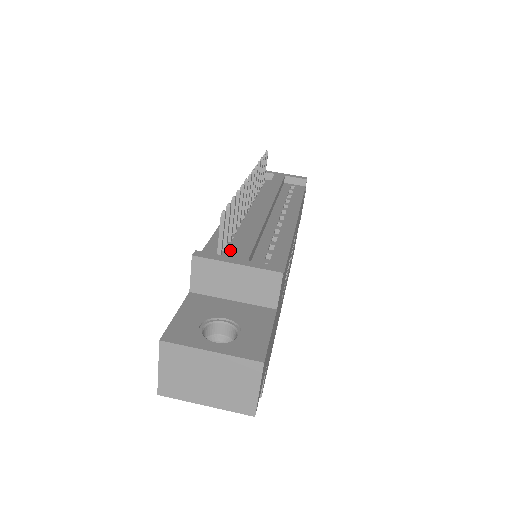
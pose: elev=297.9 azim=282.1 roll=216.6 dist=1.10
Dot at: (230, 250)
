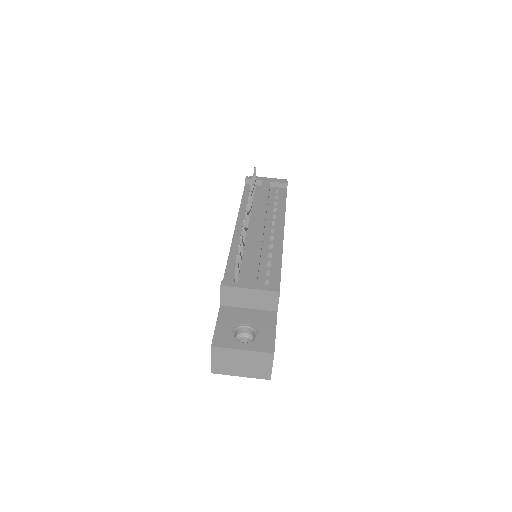
Dot at: (242, 272)
